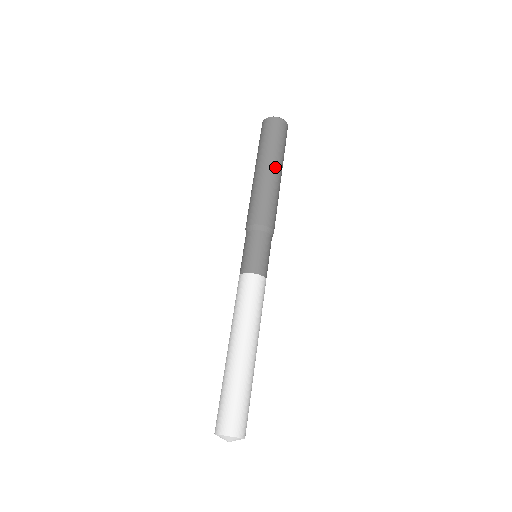
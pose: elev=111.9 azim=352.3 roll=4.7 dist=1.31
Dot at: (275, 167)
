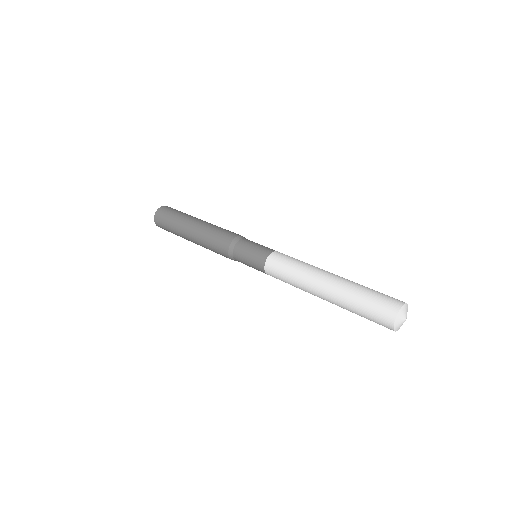
Dot at: (193, 220)
